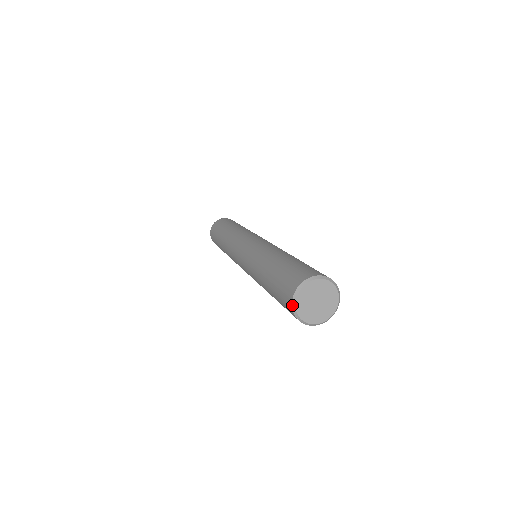
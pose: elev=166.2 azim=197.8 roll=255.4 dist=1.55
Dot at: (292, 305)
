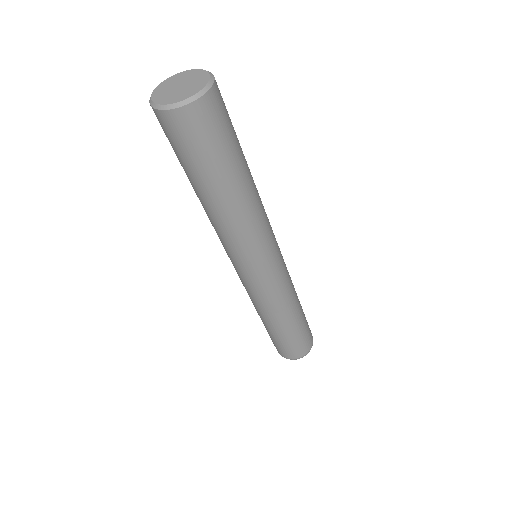
Dot at: (156, 109)
